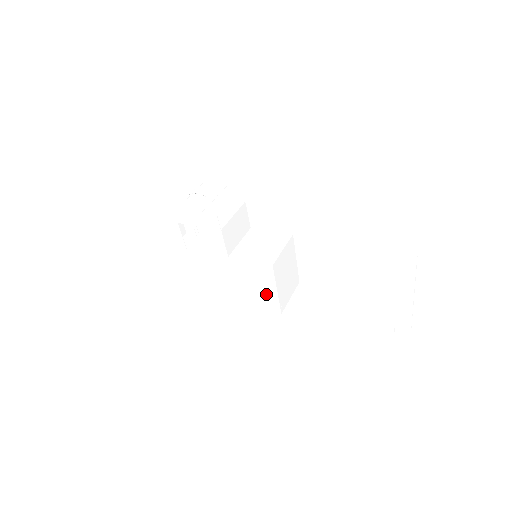
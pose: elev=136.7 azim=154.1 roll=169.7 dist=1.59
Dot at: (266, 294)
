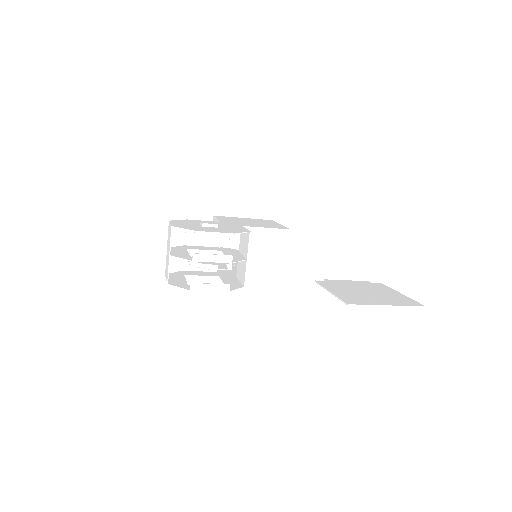
Dot at: occluded
